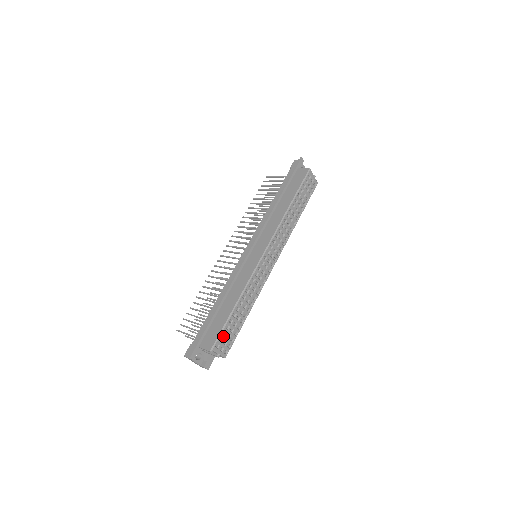
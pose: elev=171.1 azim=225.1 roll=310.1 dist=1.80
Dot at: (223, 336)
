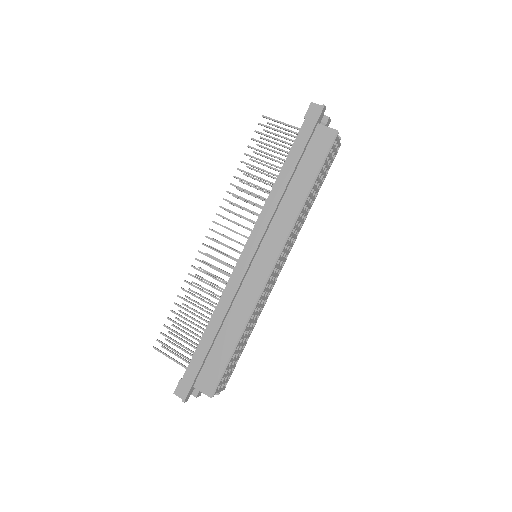
Dot at: (224, 375)
